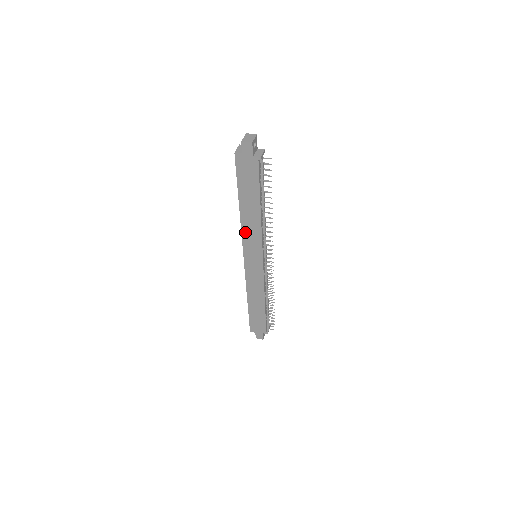
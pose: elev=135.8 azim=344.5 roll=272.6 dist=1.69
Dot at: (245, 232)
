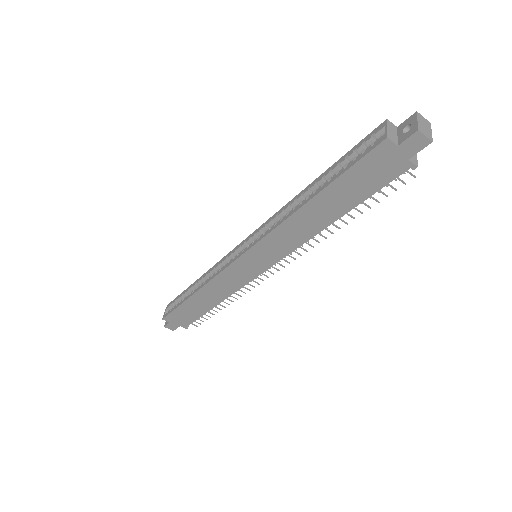
Dot at: (278, 232)
